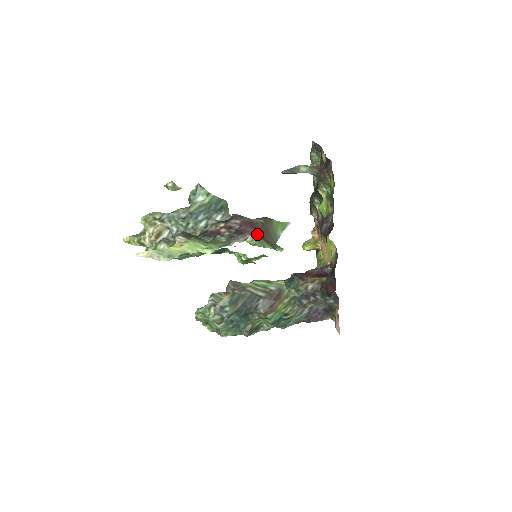
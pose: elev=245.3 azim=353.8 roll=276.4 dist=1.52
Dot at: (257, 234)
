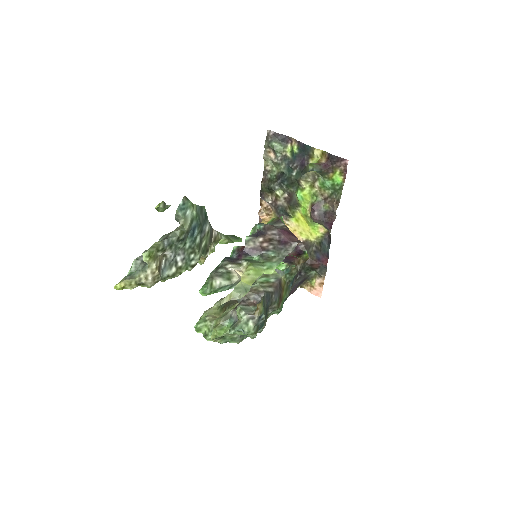
Dot at: (296, 239)
